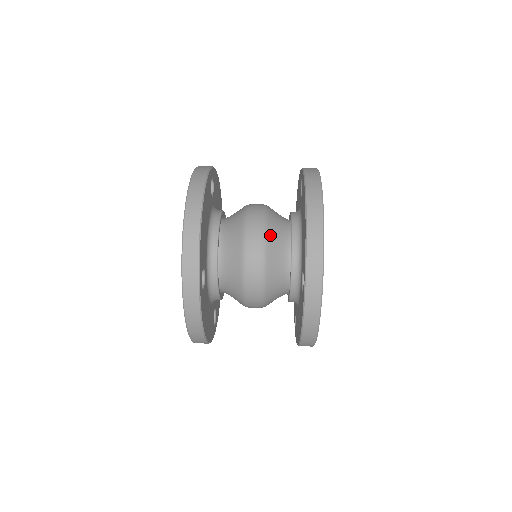
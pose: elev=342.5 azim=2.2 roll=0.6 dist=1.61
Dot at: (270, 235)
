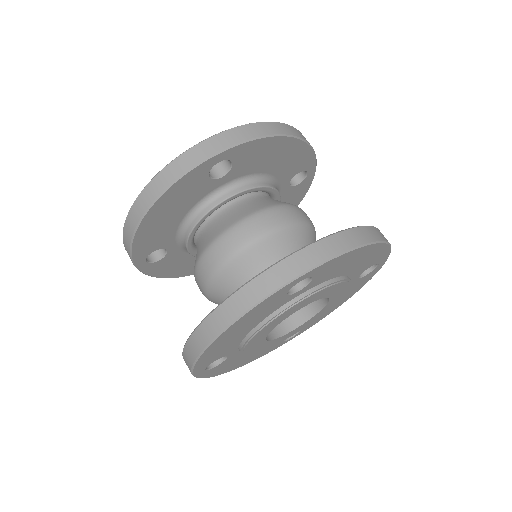
Dot at: (221, 279)
